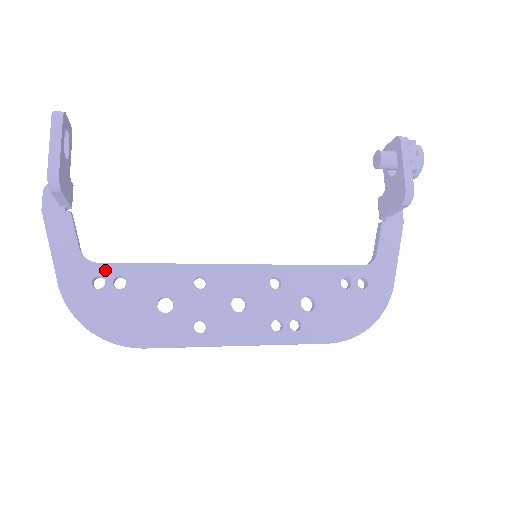
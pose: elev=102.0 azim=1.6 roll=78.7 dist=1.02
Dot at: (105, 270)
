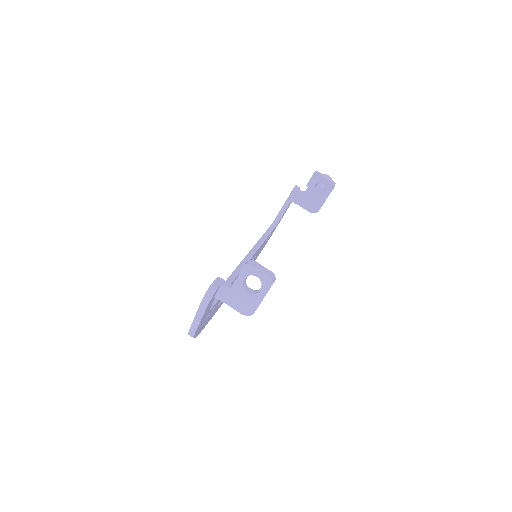
Dot at: occluded
